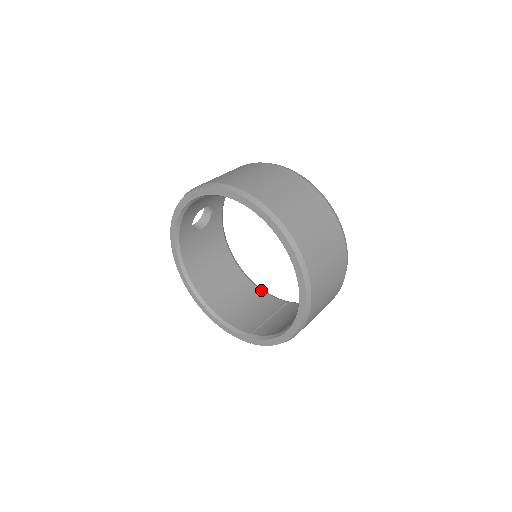
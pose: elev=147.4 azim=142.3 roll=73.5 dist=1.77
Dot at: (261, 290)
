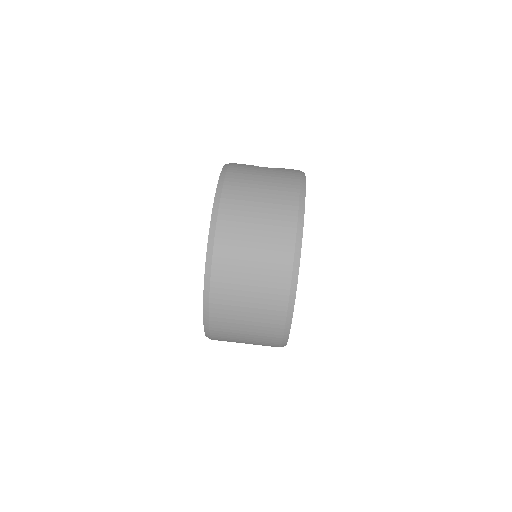
Dot at: occluded
